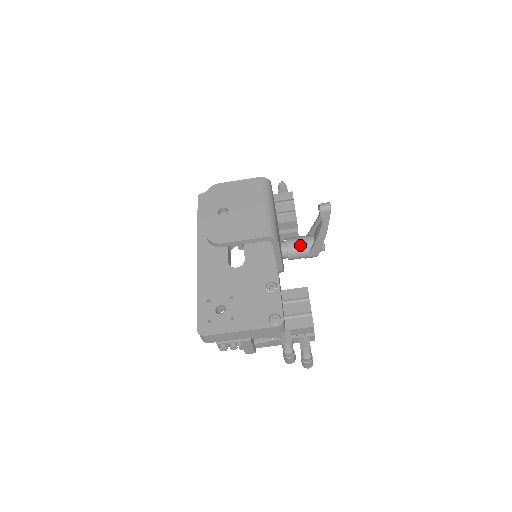
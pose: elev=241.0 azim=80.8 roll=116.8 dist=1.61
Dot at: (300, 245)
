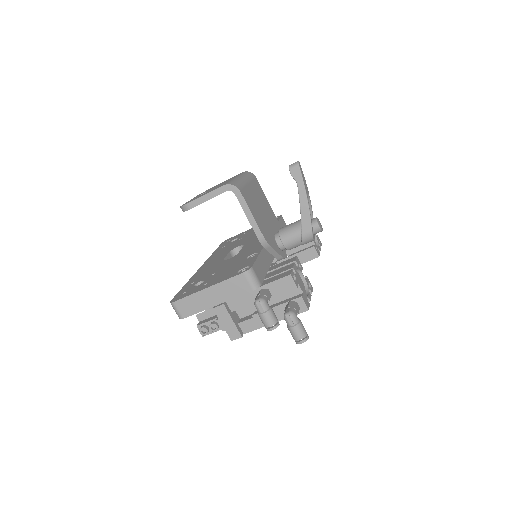
Dot at: (291, 226)
